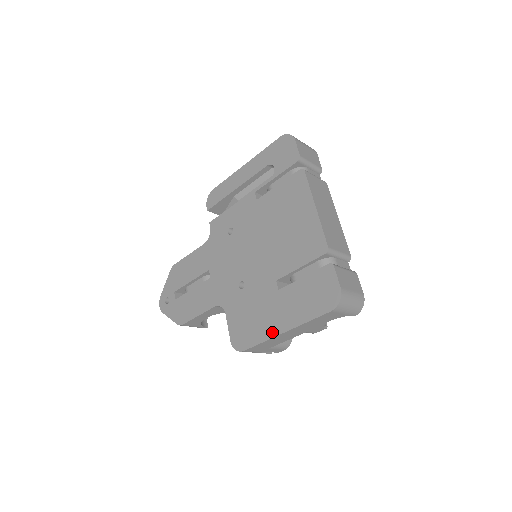
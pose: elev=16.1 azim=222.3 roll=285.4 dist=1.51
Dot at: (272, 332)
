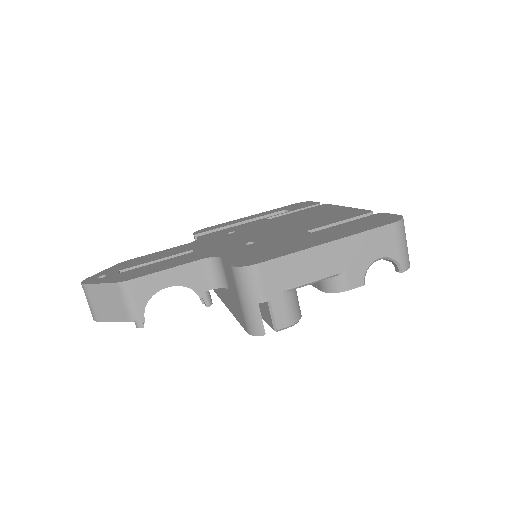
Dot at: (308, 246)
